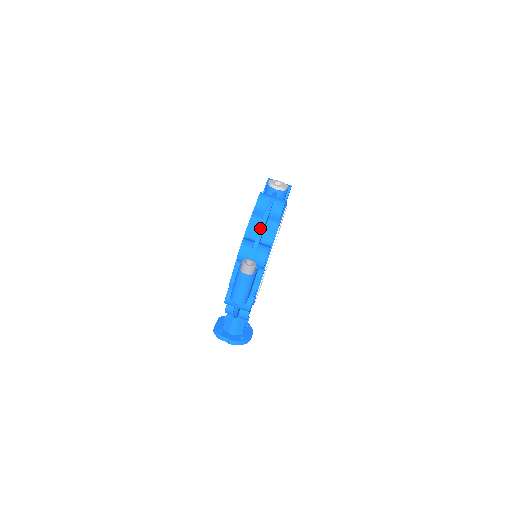
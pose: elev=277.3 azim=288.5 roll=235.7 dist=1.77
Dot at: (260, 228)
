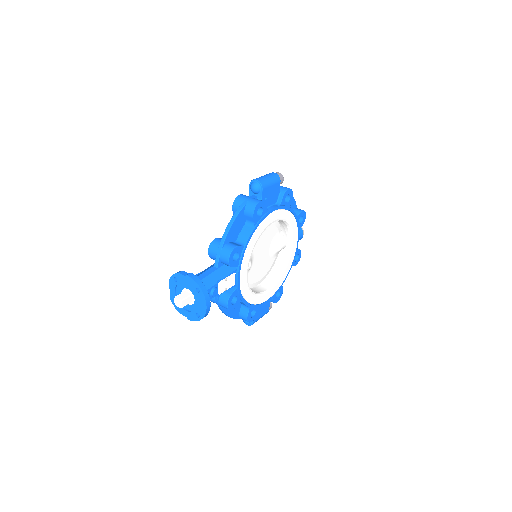
Dot at: occluded
